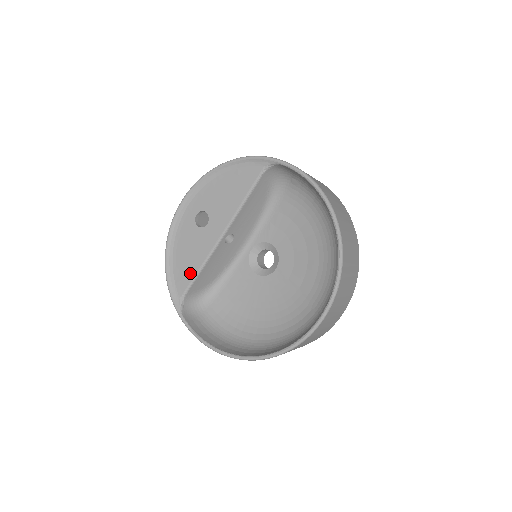
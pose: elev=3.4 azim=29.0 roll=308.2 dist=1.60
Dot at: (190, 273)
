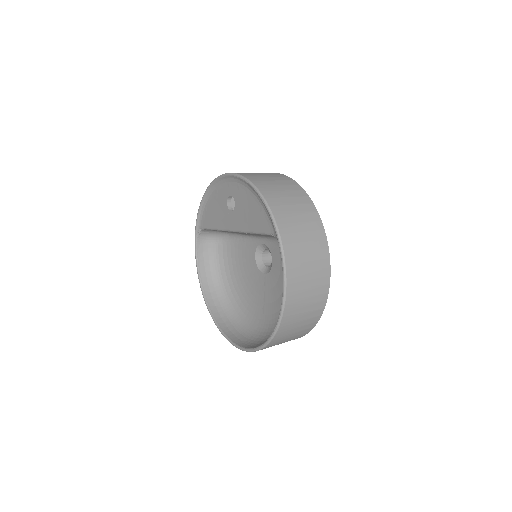
Dot at: (211, 223)
